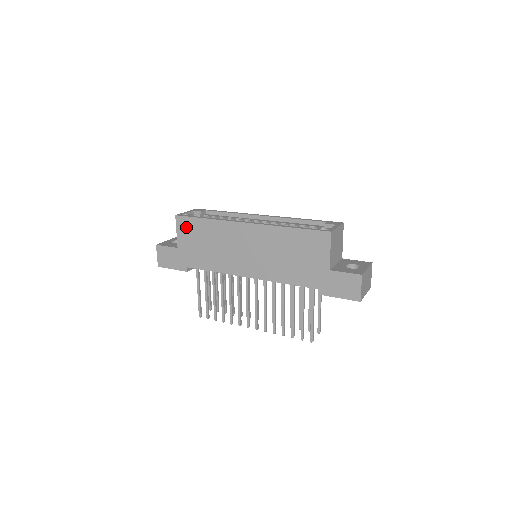
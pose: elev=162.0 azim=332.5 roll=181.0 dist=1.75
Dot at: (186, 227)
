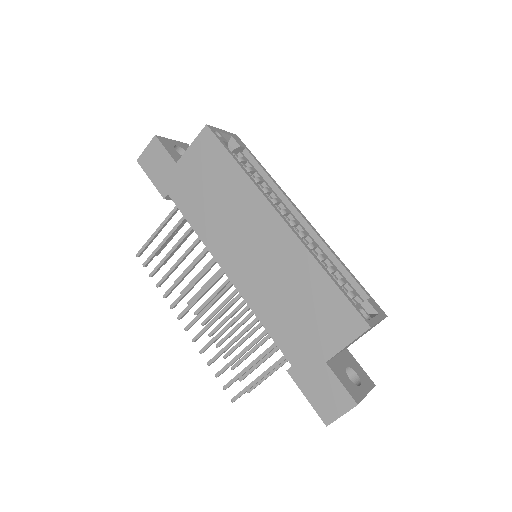
Dot at: (207, 150)
